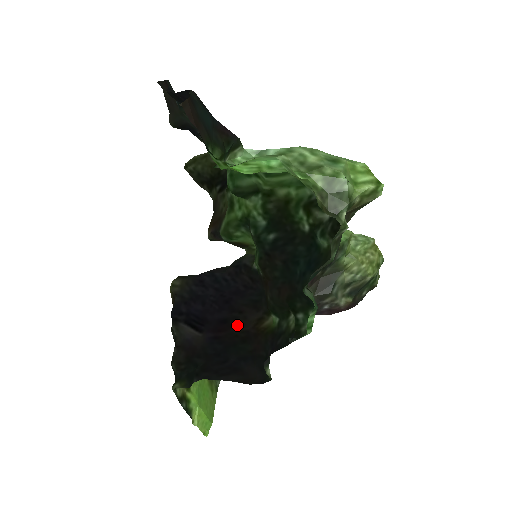
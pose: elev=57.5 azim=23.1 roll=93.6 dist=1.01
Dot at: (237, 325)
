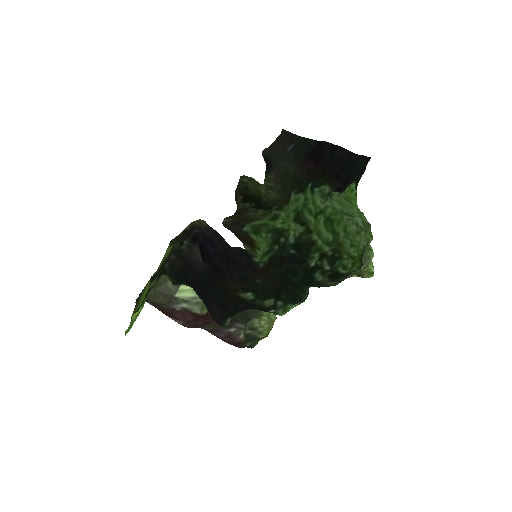
Dot at: (225, 279)
